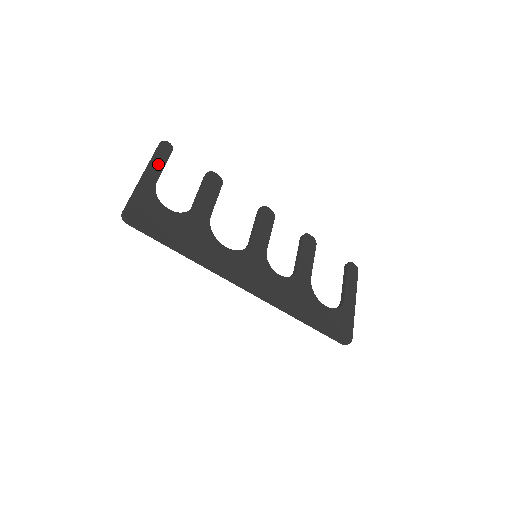
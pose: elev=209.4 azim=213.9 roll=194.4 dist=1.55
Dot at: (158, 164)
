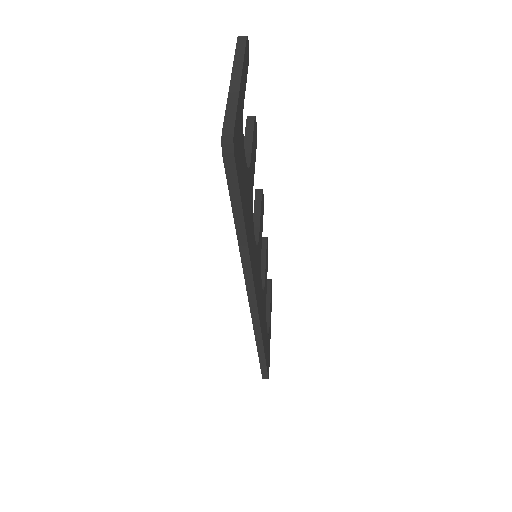
Dot at: (245, 72)
